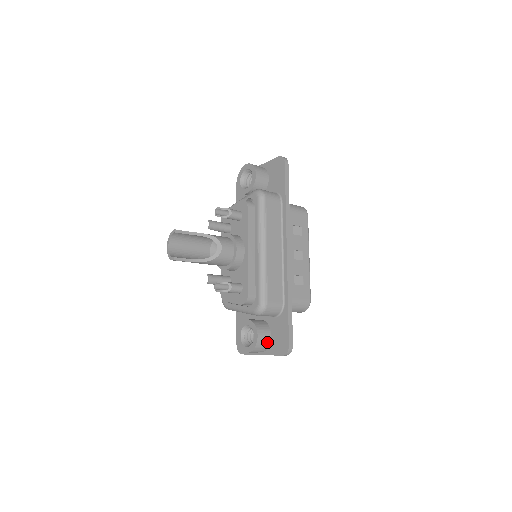
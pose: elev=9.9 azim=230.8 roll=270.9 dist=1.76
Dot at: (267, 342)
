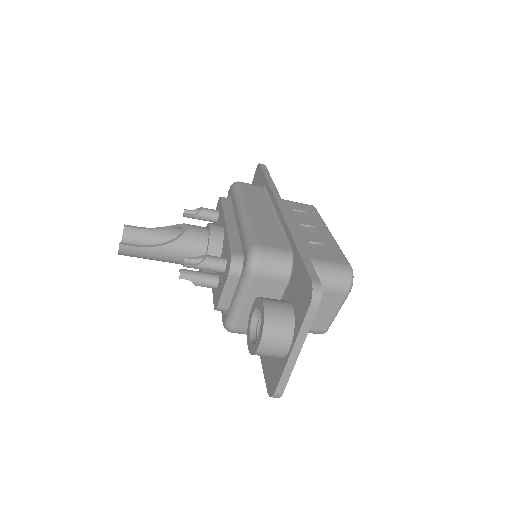
Dot at: (287, 315)
